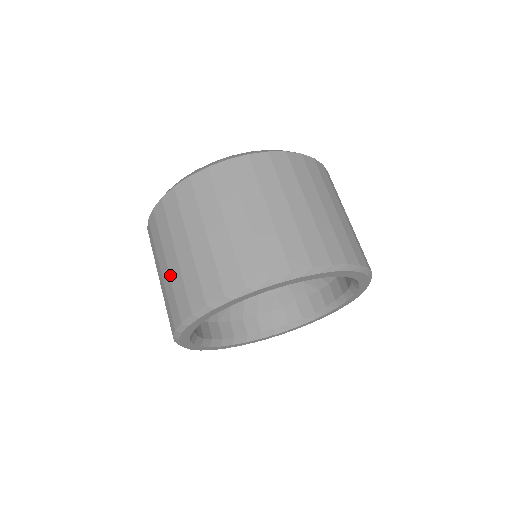
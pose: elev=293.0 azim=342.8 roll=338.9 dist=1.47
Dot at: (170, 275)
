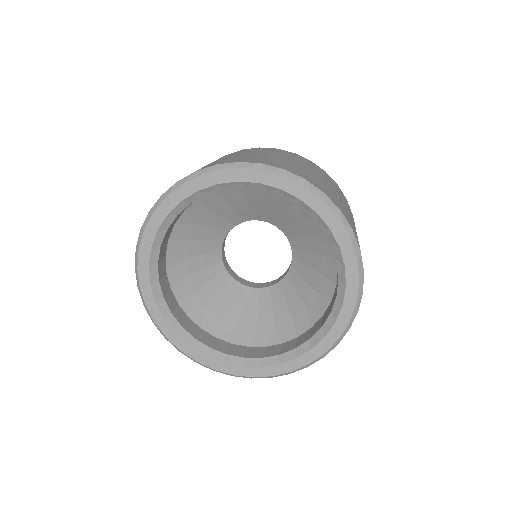
Dot at: occluded
